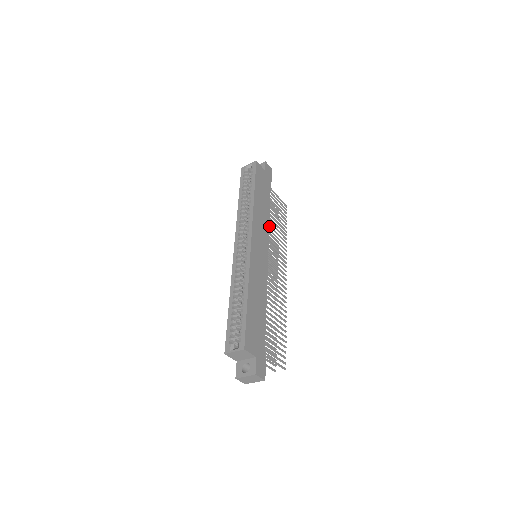
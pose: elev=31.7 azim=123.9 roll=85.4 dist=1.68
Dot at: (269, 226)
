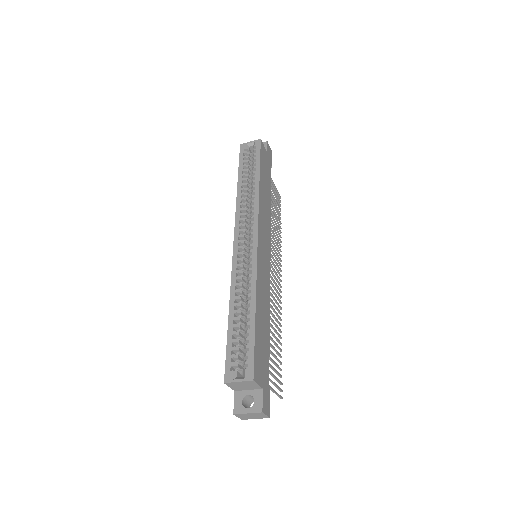
Dot at: occluded
